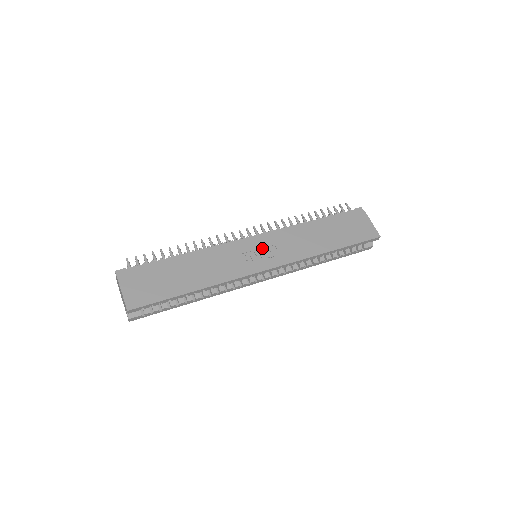
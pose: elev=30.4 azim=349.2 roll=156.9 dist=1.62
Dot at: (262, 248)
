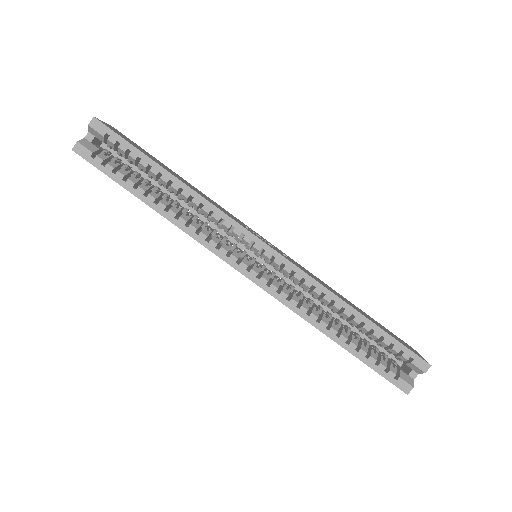
Dot at: occluded
